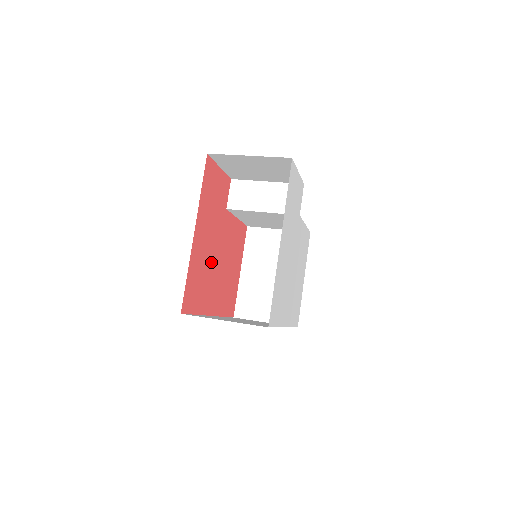
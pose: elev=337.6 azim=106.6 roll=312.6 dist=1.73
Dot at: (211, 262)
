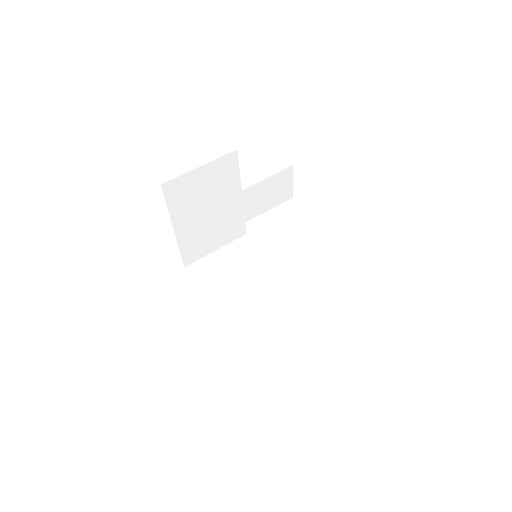
Dot at: occluded
